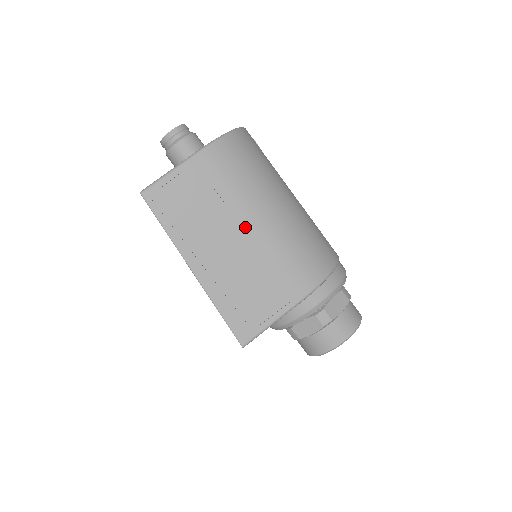
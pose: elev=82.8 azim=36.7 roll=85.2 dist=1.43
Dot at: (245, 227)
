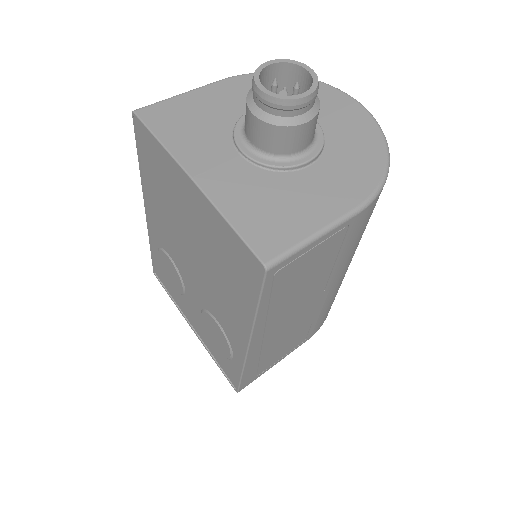
Dot at: (326, 291)
